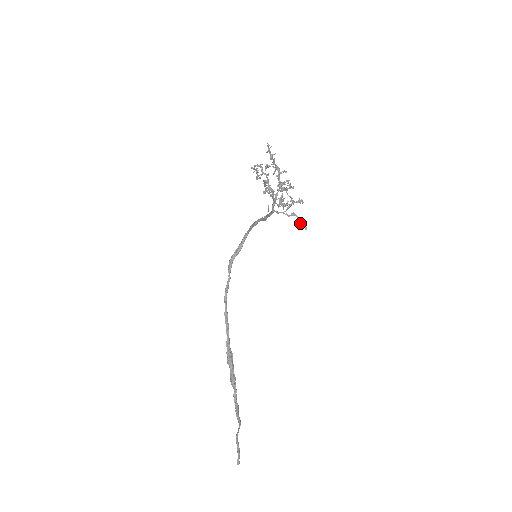
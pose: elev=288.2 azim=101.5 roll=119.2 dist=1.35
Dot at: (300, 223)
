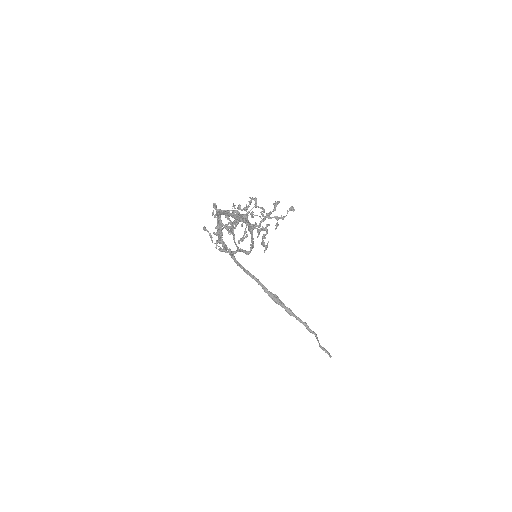
Dot at: (286, 215)
